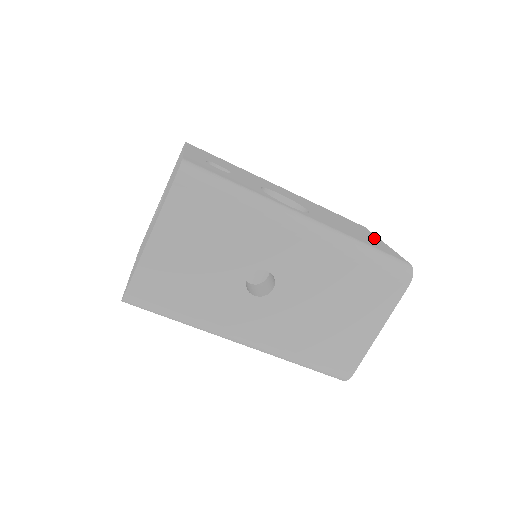
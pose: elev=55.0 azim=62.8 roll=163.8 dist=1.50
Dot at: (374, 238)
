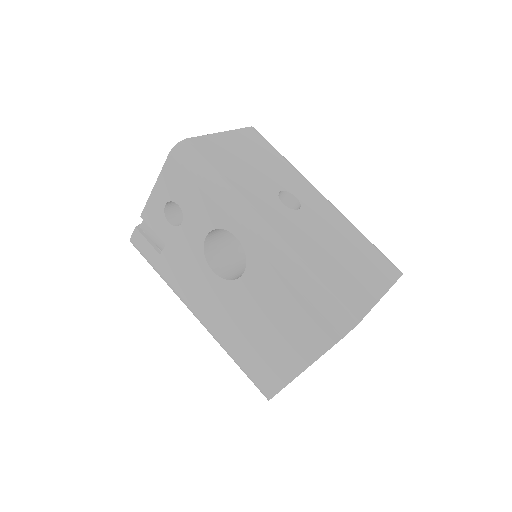
Dot at: occluded
